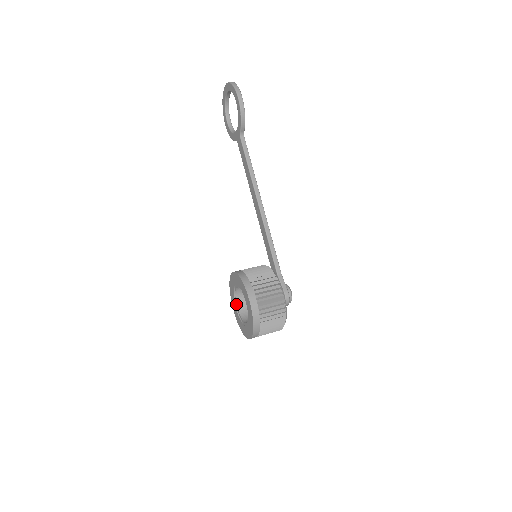
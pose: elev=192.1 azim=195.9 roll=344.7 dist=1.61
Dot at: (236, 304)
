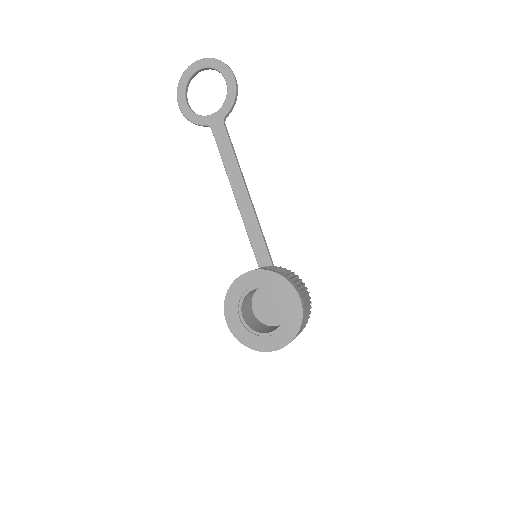
Dot at: (240, 314)
